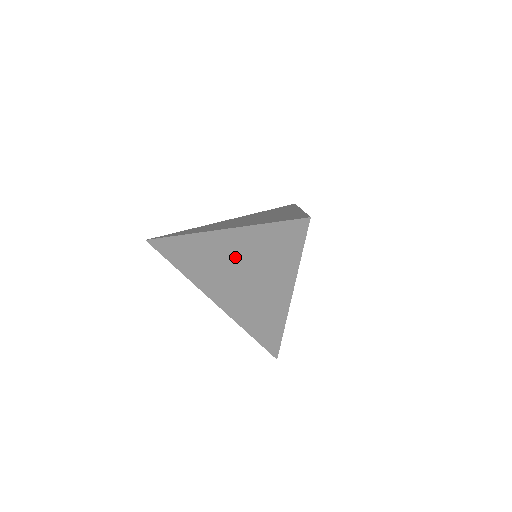
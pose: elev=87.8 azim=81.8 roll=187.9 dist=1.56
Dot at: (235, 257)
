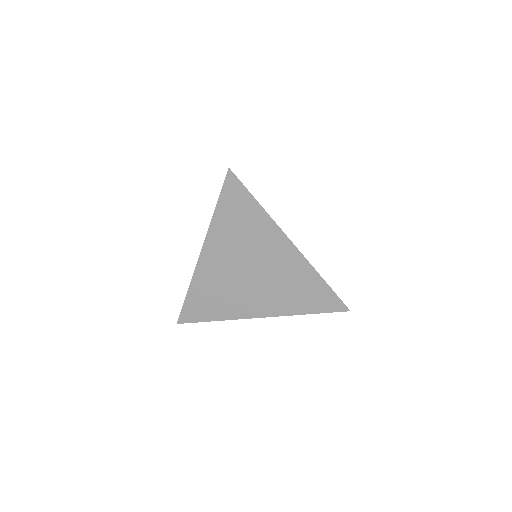
Dot at: (230, 260)
